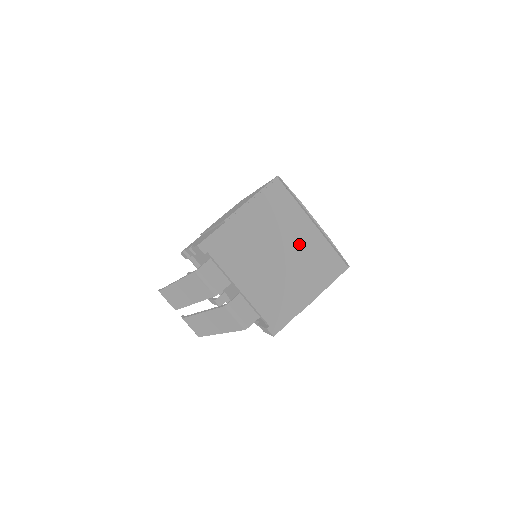
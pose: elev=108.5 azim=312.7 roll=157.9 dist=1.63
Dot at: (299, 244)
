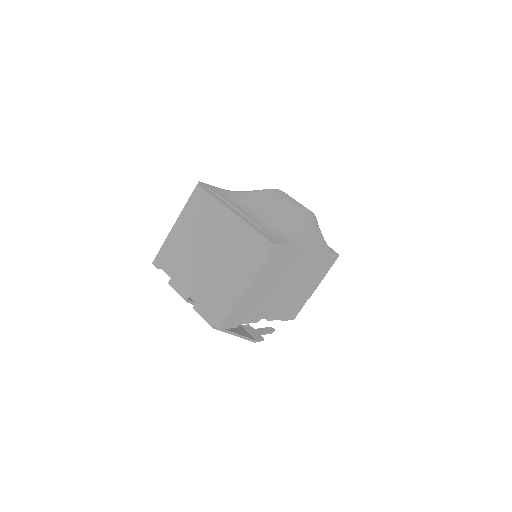
Dot at: (224, 237)
